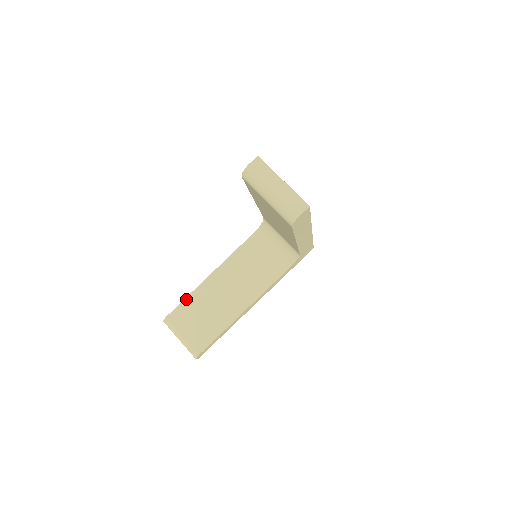
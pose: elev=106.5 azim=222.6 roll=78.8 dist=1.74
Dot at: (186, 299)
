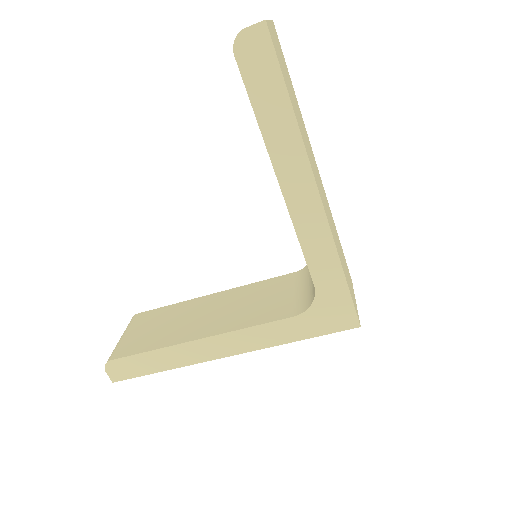
Dot at: (168, 306)
